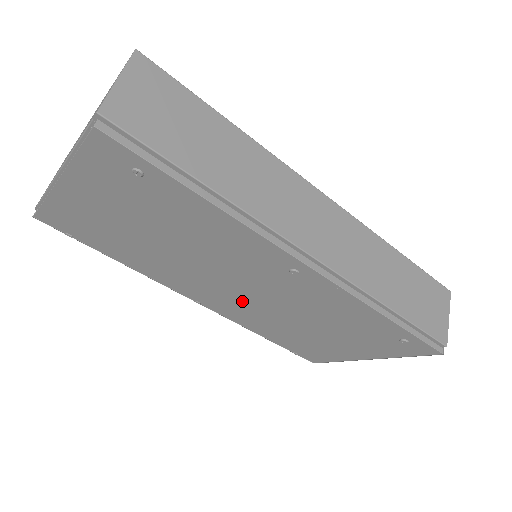
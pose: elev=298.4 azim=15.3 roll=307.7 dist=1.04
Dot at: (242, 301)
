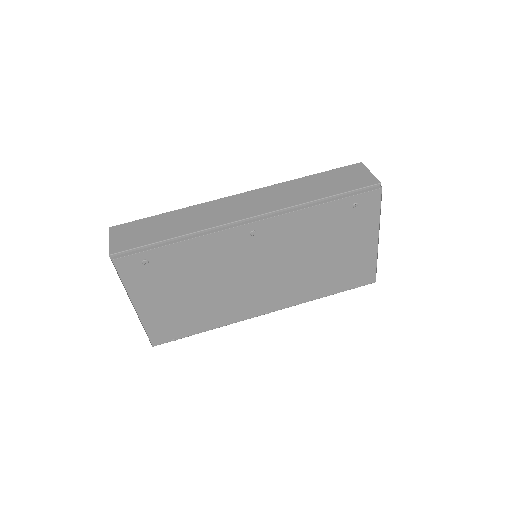
Dot at: (275, 283)
